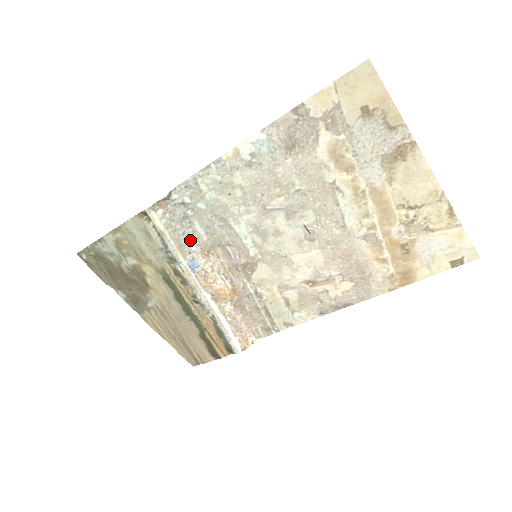
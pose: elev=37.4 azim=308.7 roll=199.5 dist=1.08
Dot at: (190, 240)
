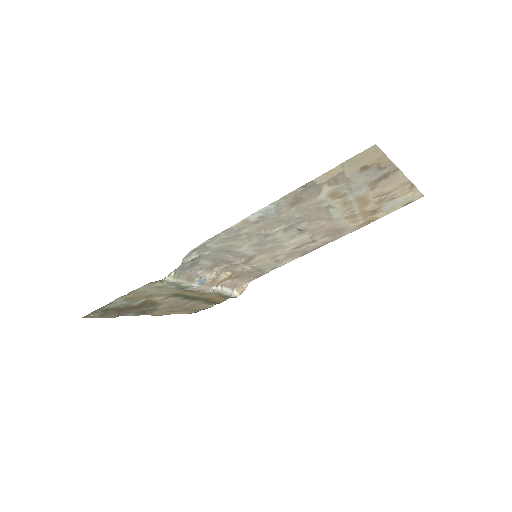
Dot at: (196, 270)
